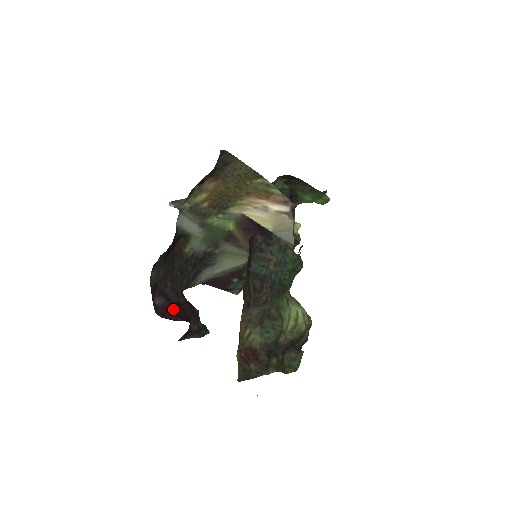
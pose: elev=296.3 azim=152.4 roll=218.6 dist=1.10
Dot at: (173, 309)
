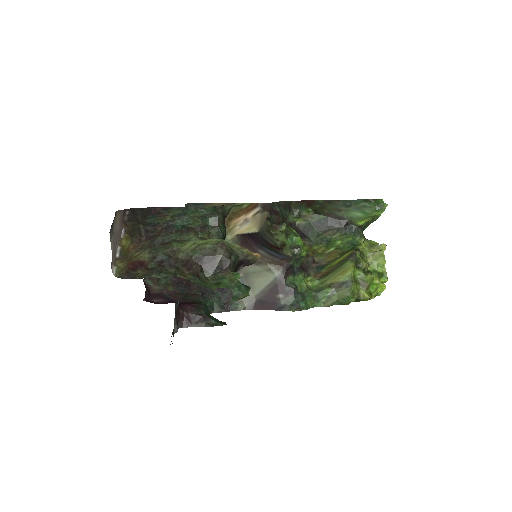
Dot at: occluded
